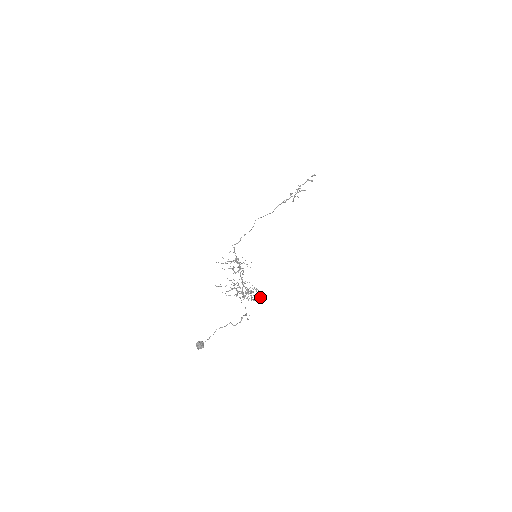
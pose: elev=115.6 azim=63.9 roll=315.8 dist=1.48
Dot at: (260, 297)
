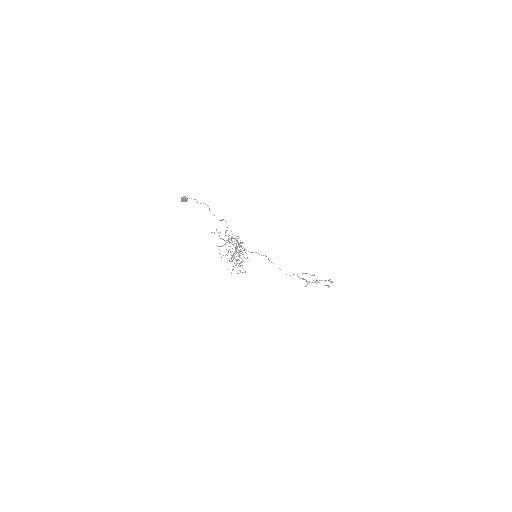
Dot at: (243, 261)
